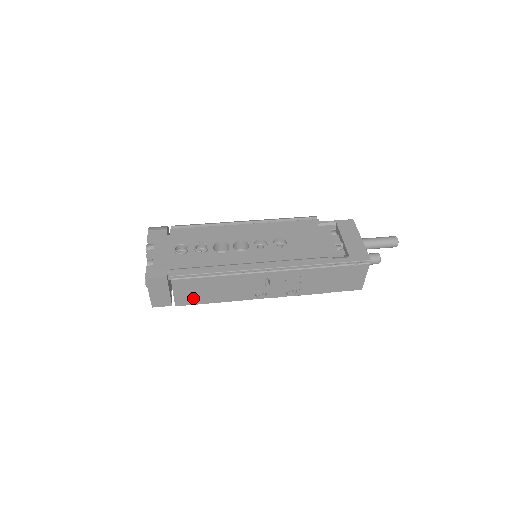
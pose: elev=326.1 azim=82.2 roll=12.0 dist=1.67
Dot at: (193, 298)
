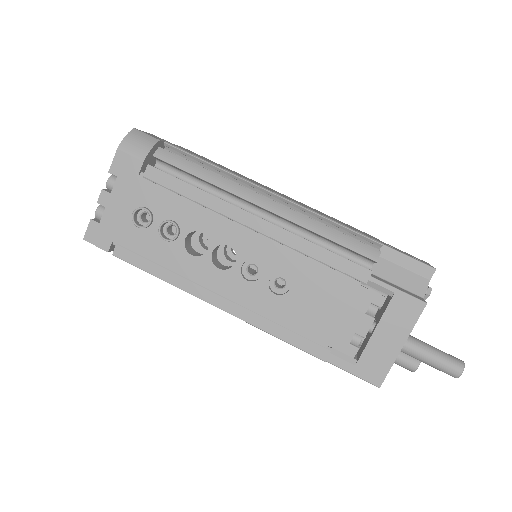
Dot at: occluded
